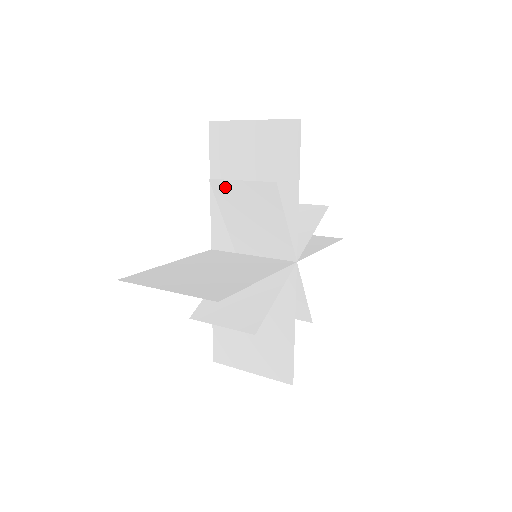
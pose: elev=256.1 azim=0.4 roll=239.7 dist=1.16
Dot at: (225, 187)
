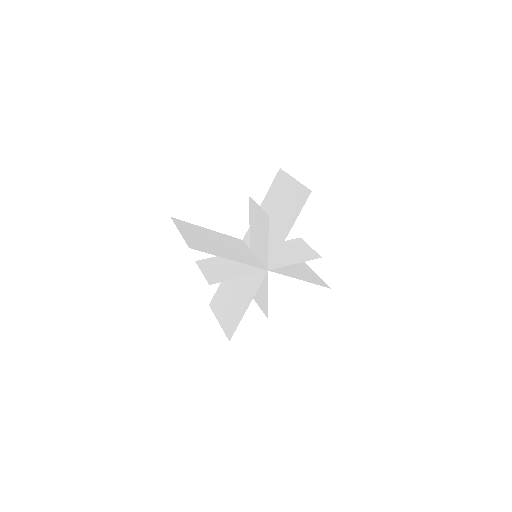
Dot at: (203, 265)
